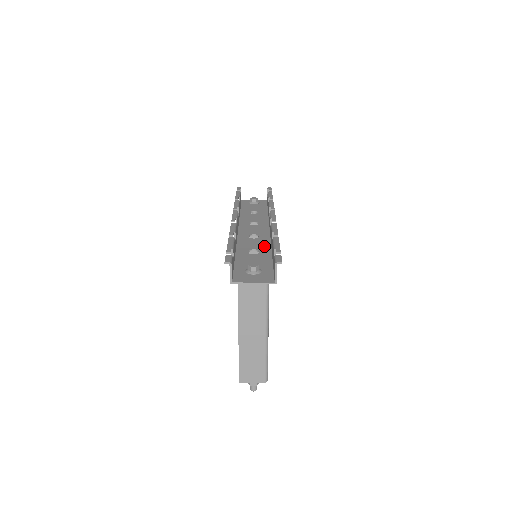
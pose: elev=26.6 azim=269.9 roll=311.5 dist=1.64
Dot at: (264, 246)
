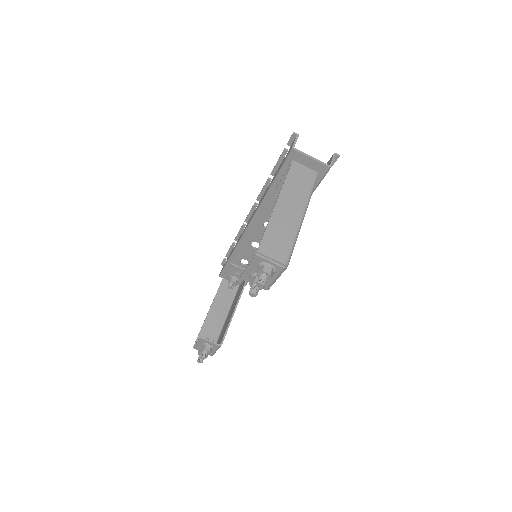
Dot at: occluded
